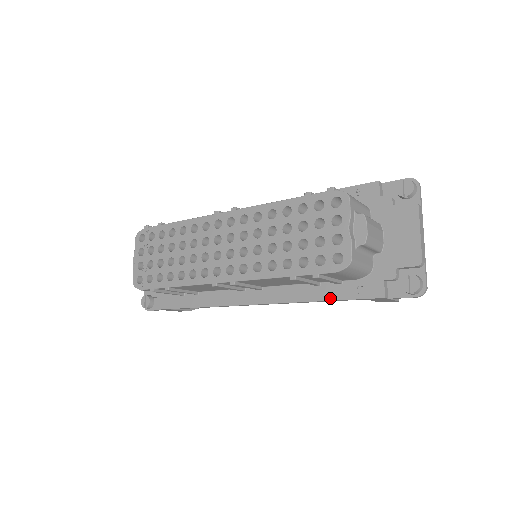
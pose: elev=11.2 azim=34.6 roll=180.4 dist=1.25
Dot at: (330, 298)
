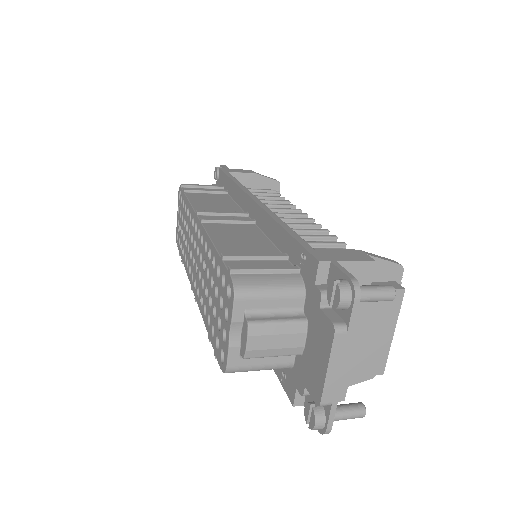
Dot at: occluded
